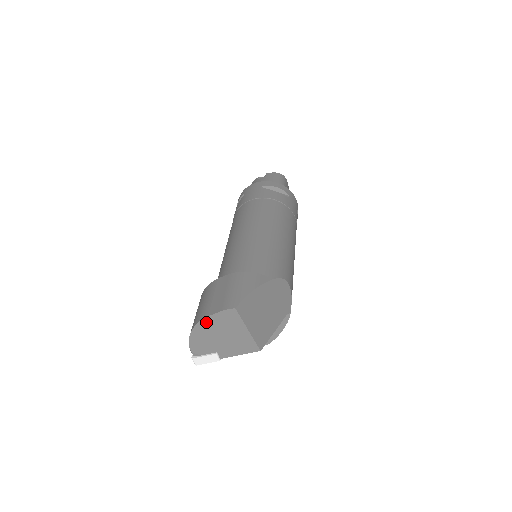
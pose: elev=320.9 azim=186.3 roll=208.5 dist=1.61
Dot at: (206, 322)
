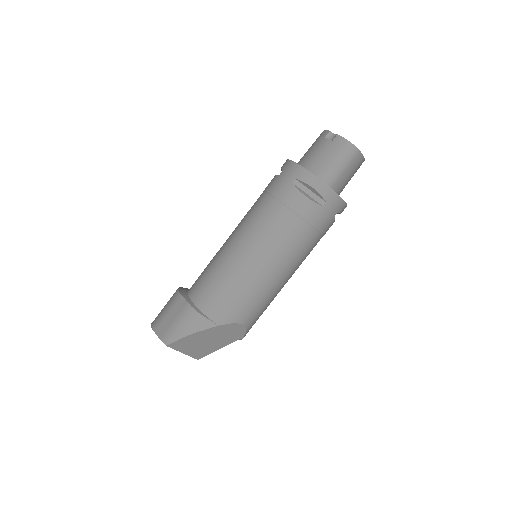
Dot at: occluded
